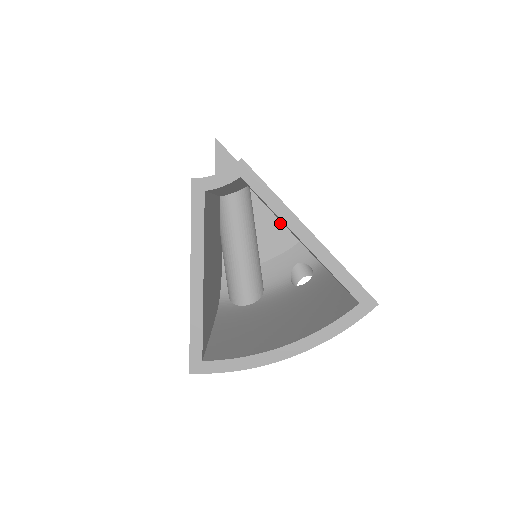
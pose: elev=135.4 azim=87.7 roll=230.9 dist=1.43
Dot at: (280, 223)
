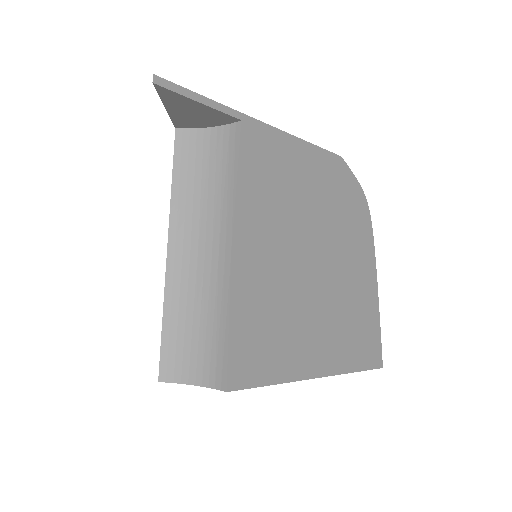
Dot at: occluded
